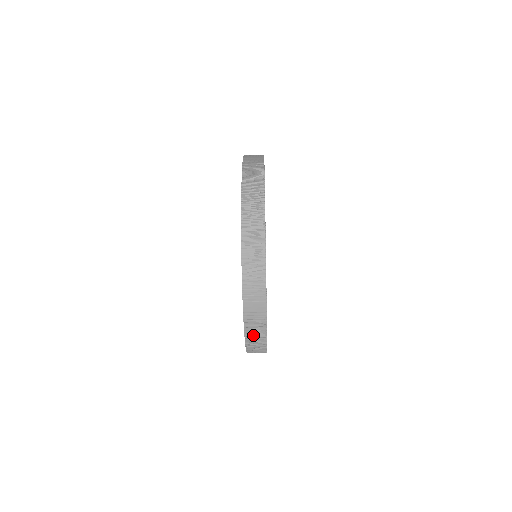
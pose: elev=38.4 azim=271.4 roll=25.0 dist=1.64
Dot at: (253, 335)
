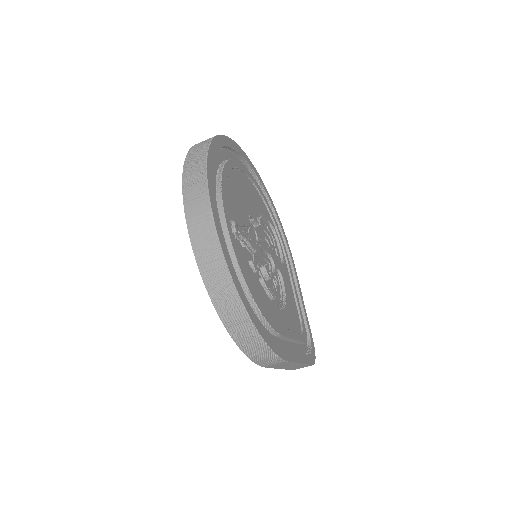
Dot at: (206, 258)
